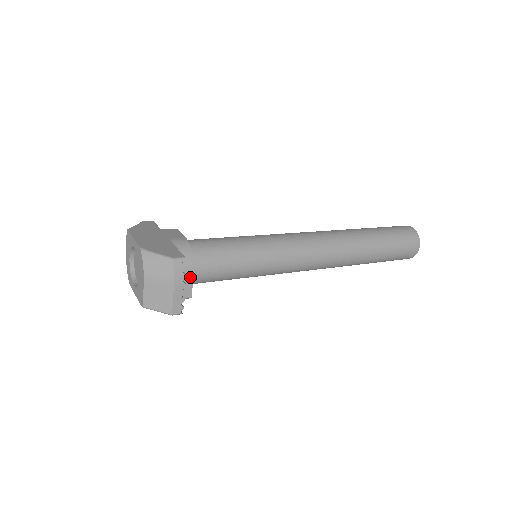
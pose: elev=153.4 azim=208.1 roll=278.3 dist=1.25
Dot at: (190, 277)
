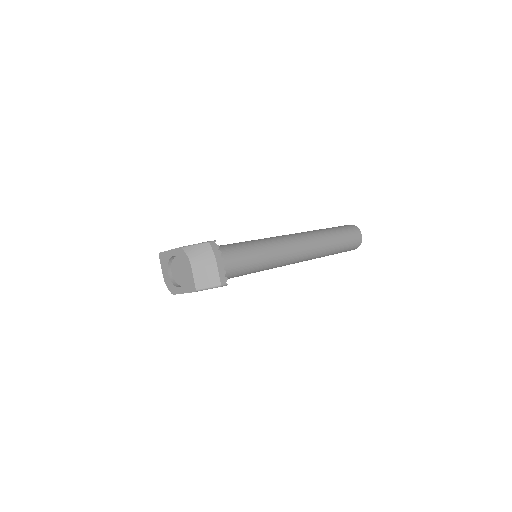
Dot at: occluded
